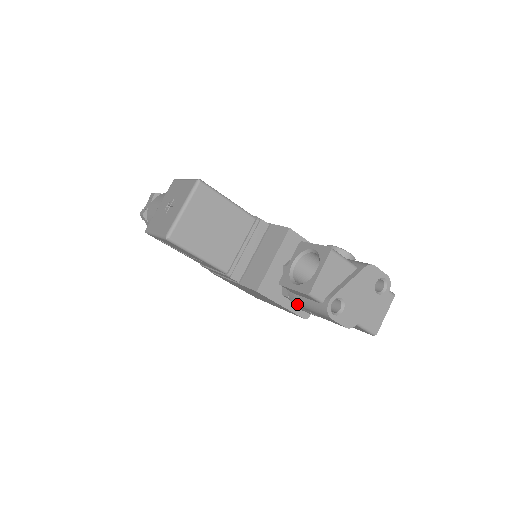
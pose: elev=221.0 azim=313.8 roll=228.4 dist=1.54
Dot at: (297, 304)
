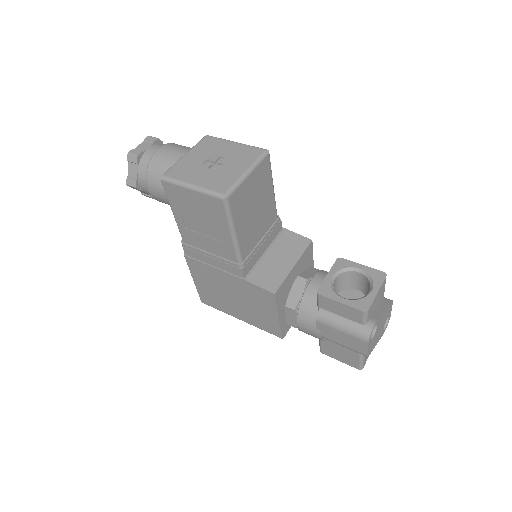
Dot at: (318, 319)
